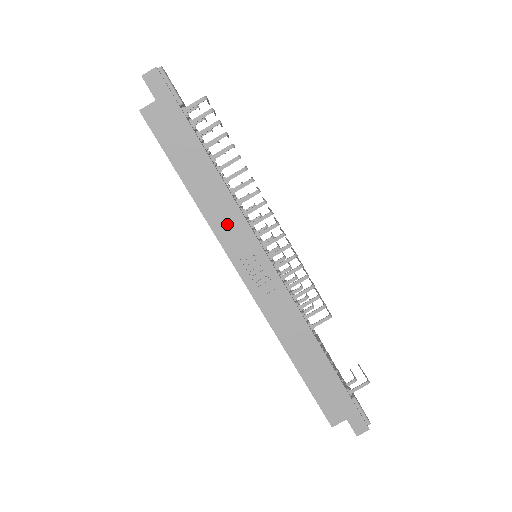
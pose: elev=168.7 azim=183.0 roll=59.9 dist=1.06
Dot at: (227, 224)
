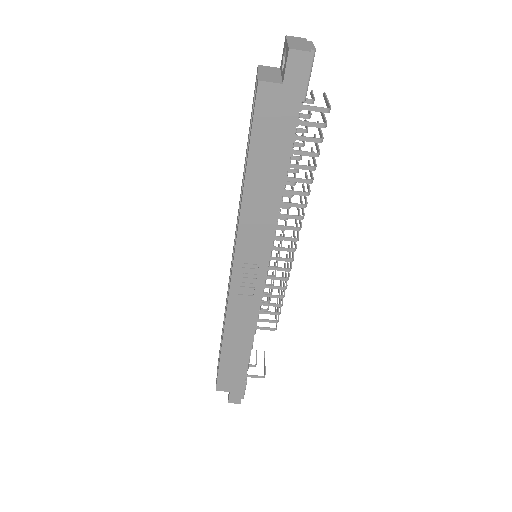
Dot at: (255, 230)
